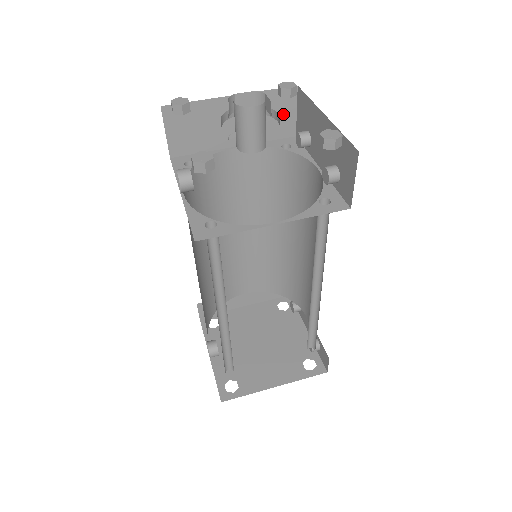
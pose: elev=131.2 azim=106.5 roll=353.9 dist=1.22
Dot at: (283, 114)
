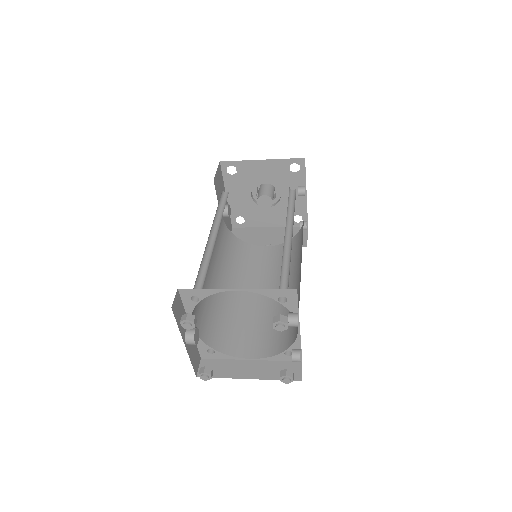
Dot at: occluded
